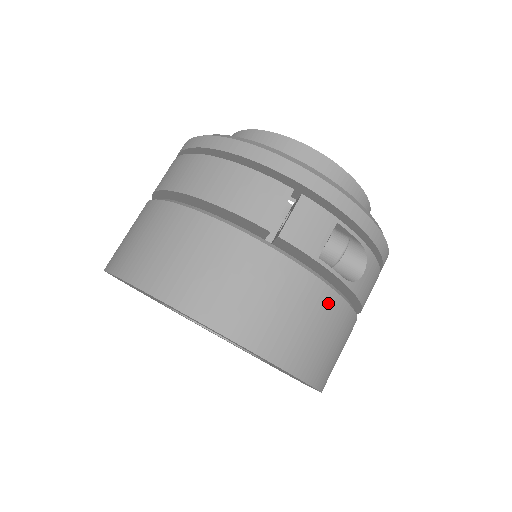
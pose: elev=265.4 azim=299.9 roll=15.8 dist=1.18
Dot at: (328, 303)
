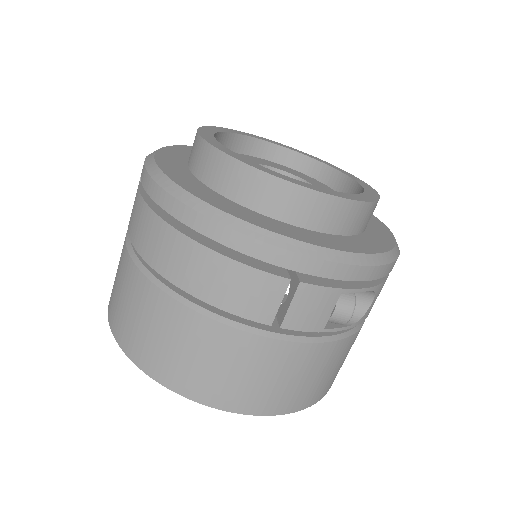
Dot at: (336, 350)
